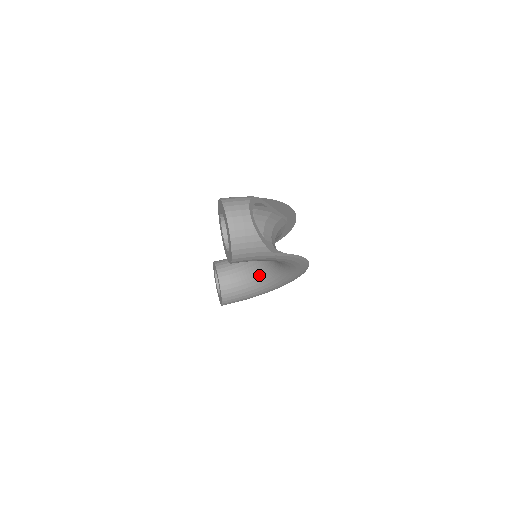
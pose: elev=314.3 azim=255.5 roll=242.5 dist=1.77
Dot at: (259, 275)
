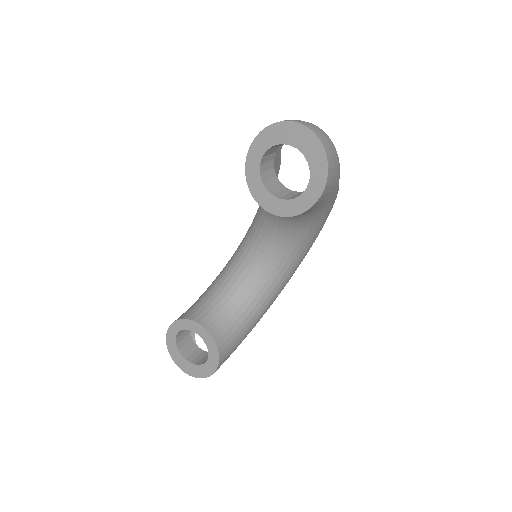
Dot at: (253, 293)
